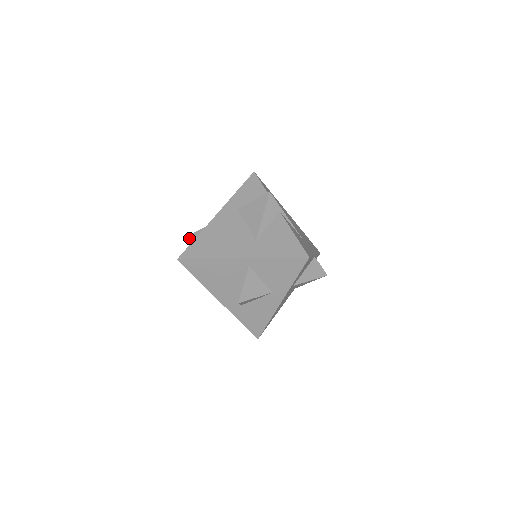
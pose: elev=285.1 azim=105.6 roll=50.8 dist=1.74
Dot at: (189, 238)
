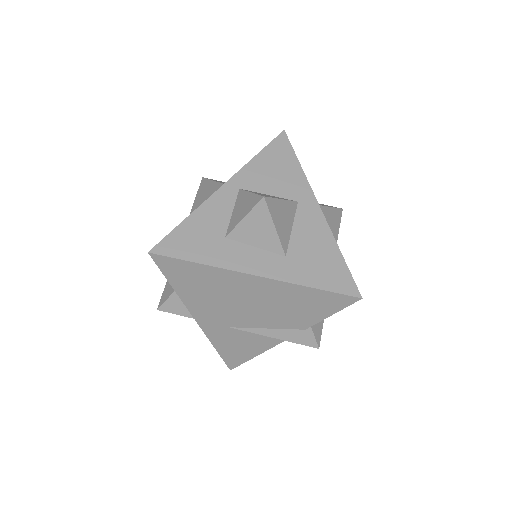
Dot at: (161, 303)
